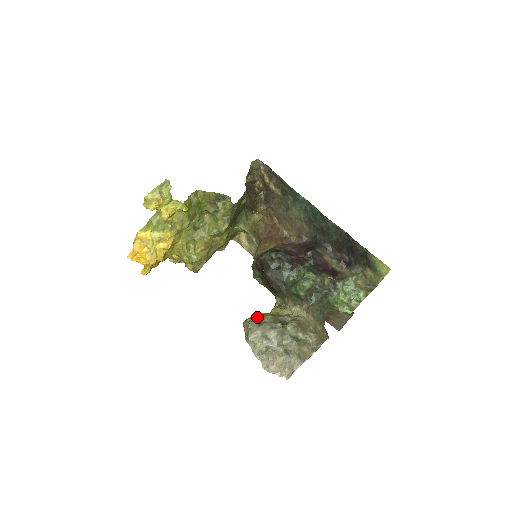
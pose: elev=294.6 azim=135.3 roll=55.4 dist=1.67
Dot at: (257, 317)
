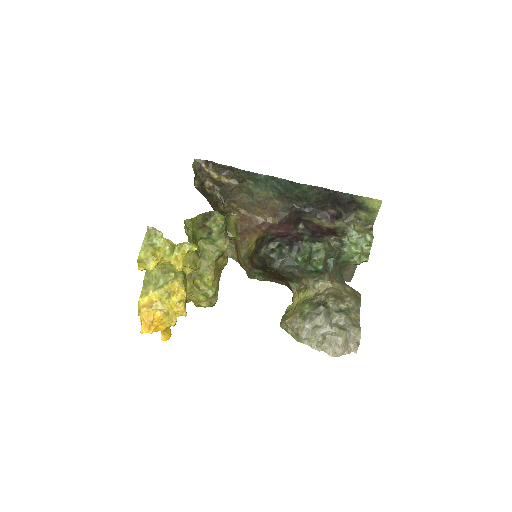
Dot at: (290, 313)
